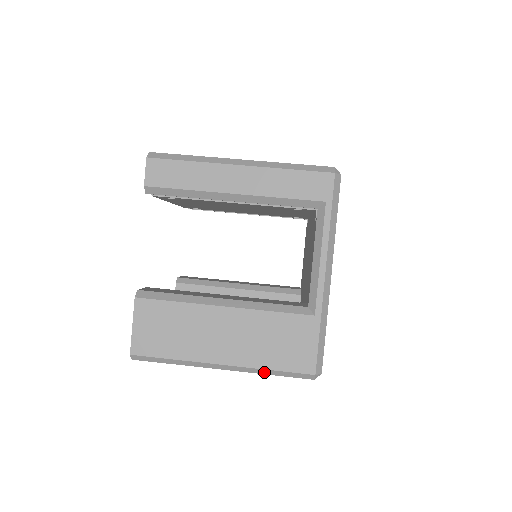
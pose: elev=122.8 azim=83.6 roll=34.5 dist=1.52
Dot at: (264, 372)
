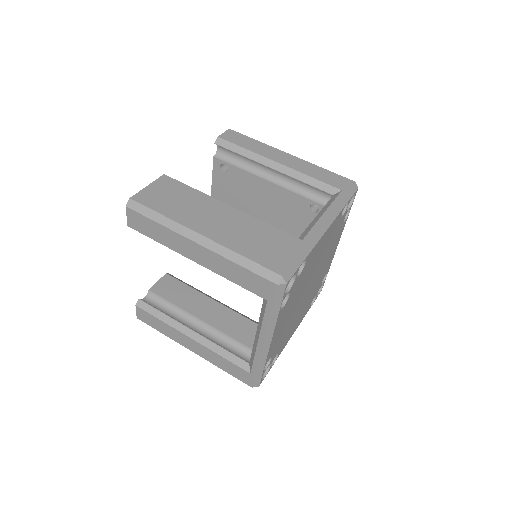
Dot at: (234, 258)
